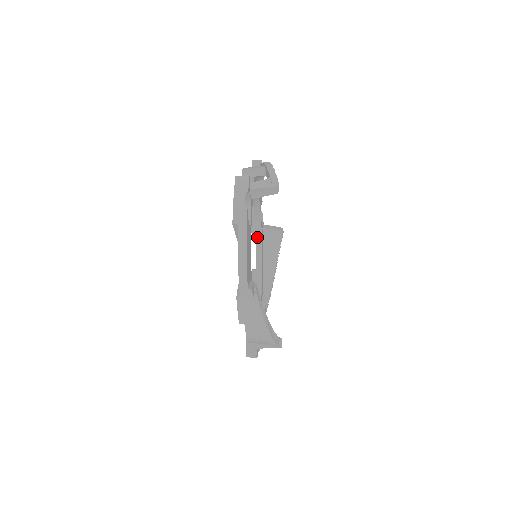
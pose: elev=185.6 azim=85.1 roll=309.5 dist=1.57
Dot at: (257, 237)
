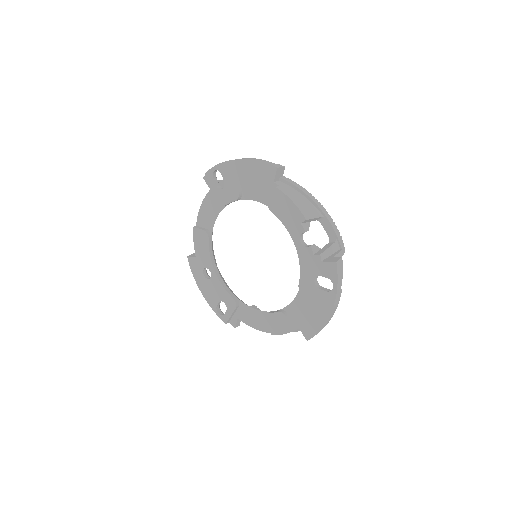
Dot at: (223, 207)
